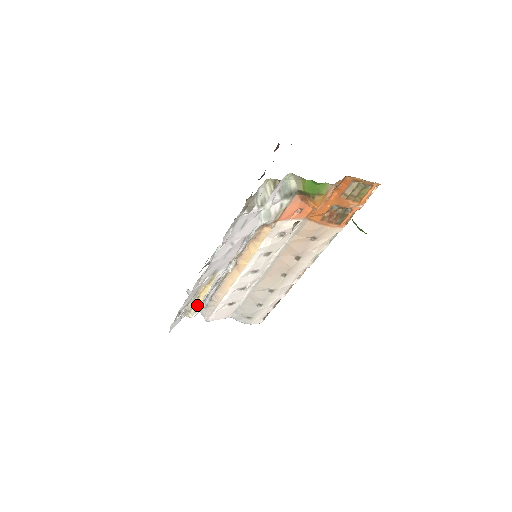
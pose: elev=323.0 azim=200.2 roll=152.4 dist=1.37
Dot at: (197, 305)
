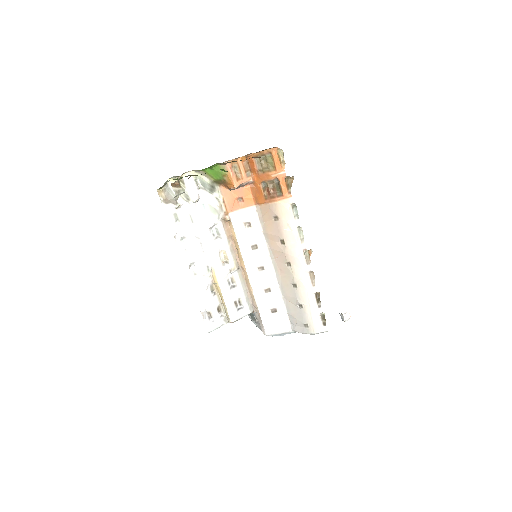
Dot at: (225, 307)
